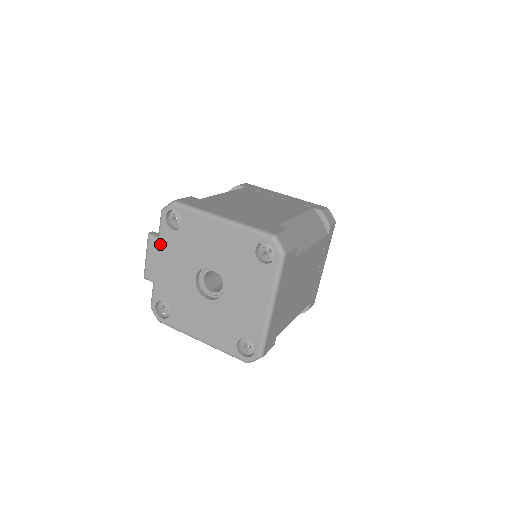
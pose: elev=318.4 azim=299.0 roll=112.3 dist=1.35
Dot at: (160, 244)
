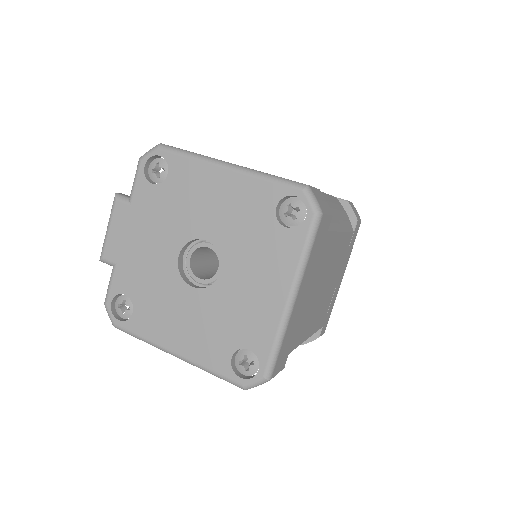
Dot at: (131, 207)
